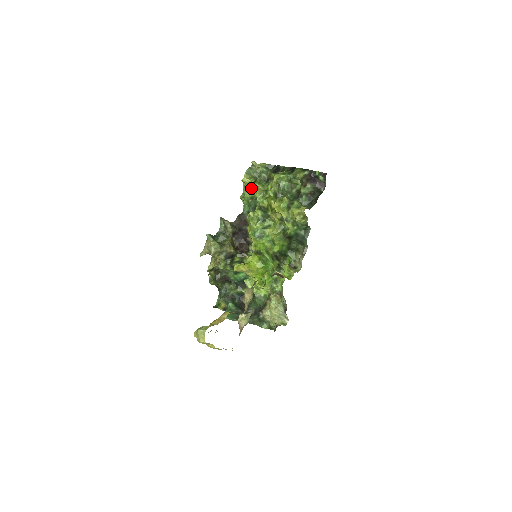
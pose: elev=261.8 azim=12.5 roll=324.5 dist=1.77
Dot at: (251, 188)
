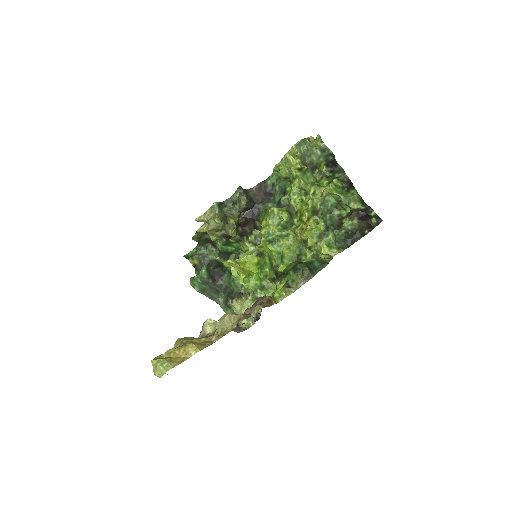
Dot at: (292, 173)
